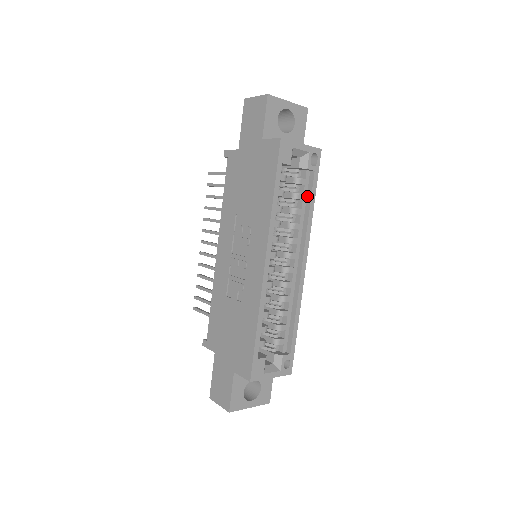
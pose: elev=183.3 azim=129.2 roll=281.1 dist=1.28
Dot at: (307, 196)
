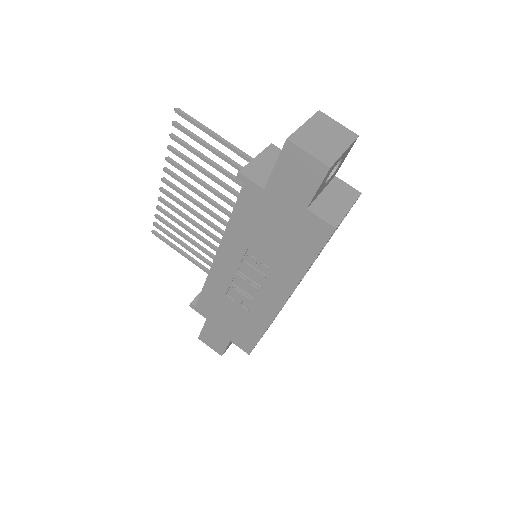
Dot at: occluded
